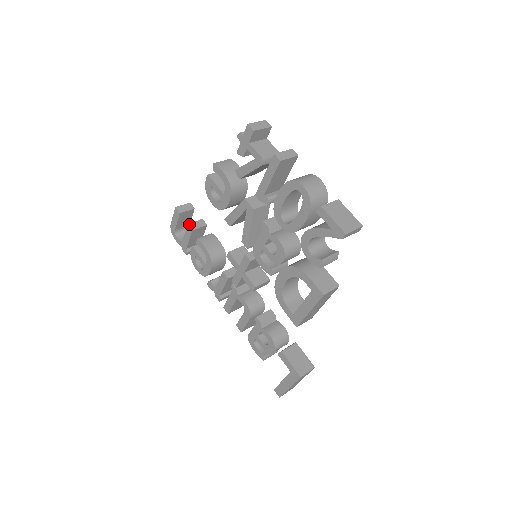
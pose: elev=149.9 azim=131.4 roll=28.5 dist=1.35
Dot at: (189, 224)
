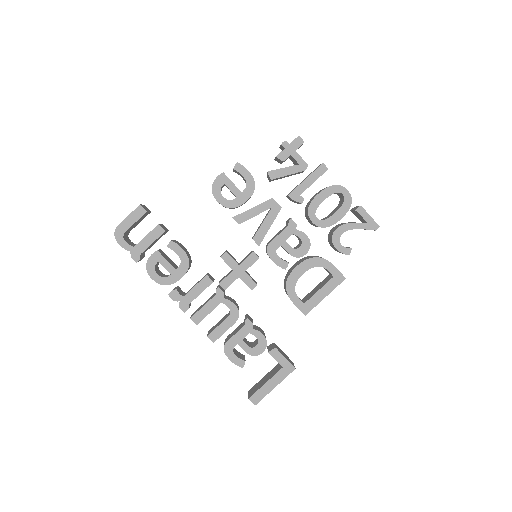
Dot at: (160, 224)
